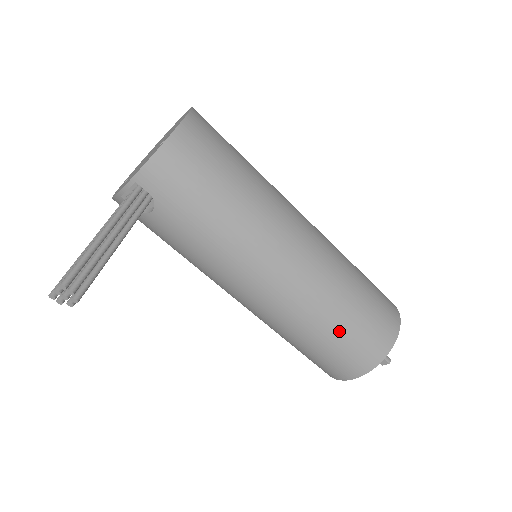
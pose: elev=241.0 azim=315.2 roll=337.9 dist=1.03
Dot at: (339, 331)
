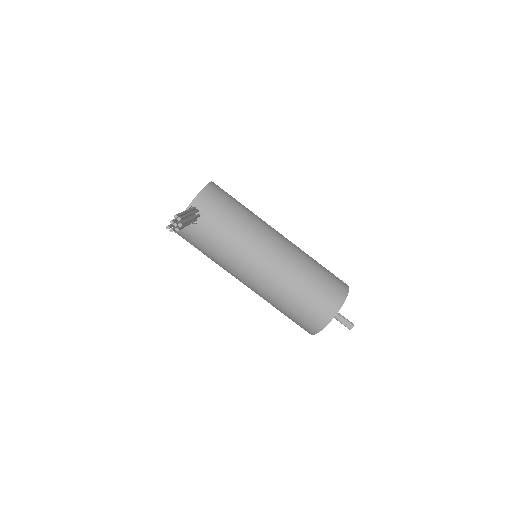
Dot at: (313, 283)
